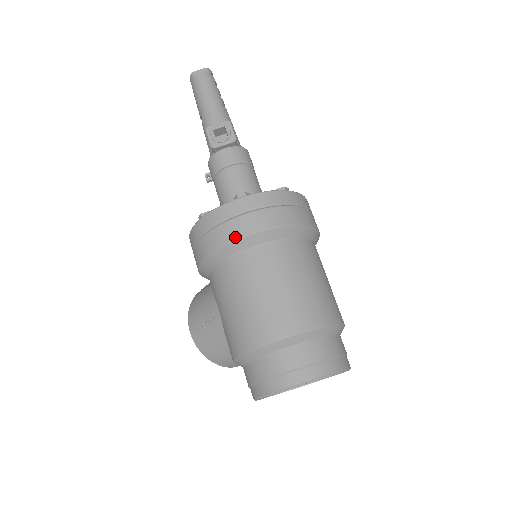
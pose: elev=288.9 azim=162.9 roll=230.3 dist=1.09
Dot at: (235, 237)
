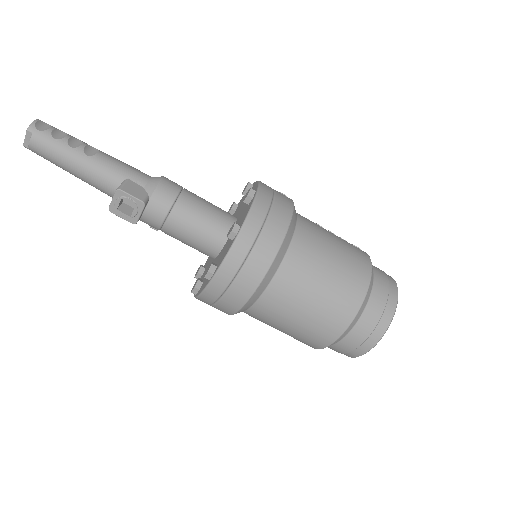
Dot at: (237, 308)
